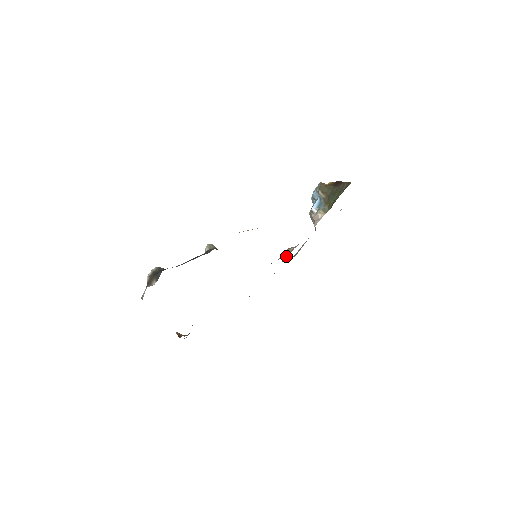
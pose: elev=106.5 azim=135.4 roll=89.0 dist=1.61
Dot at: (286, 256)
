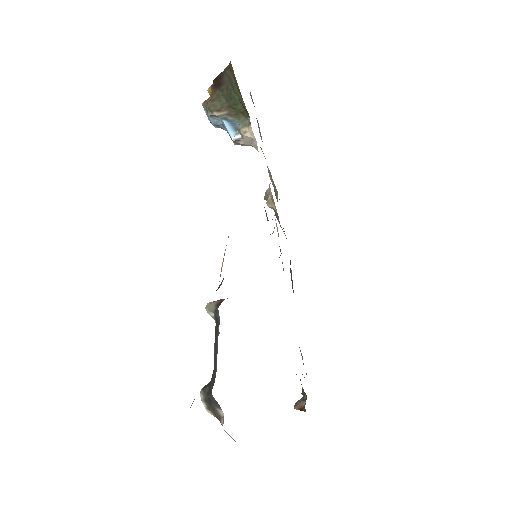
Dot at: occluded
